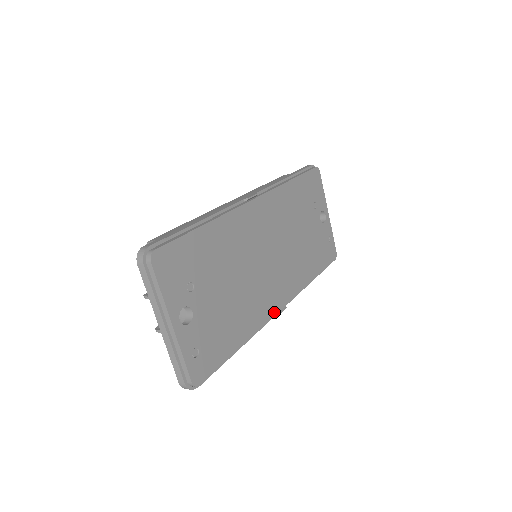
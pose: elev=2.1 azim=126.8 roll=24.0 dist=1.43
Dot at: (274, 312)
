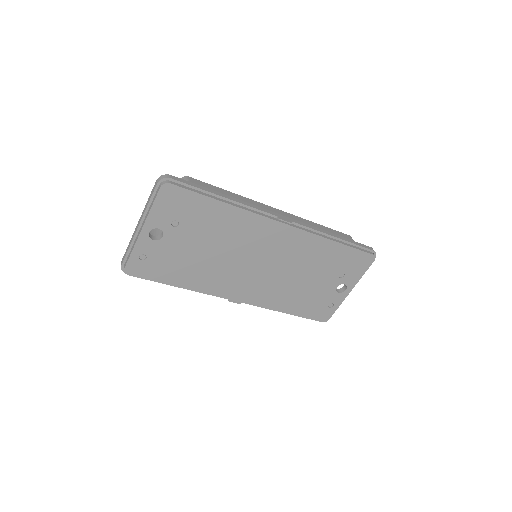
Dot at: (227, 296)
